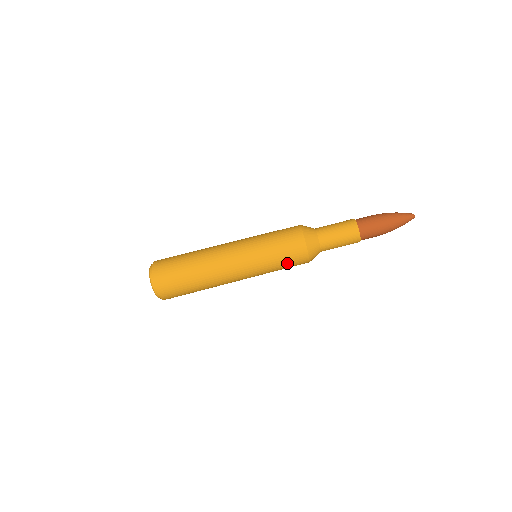
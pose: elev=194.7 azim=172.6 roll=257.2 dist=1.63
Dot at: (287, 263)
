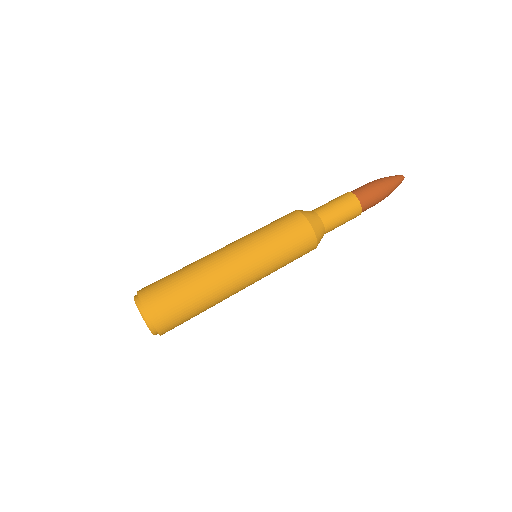
Dot at: (296, 255)
